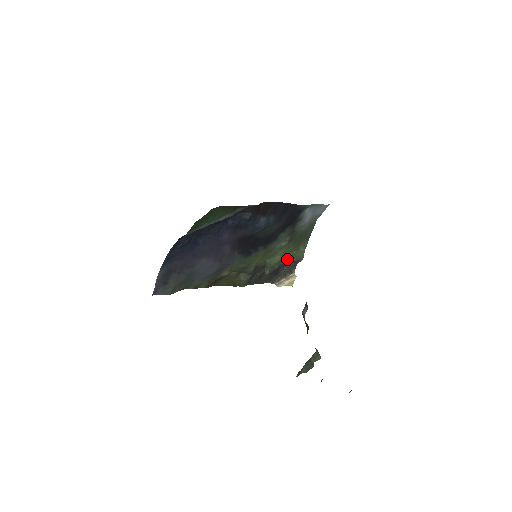
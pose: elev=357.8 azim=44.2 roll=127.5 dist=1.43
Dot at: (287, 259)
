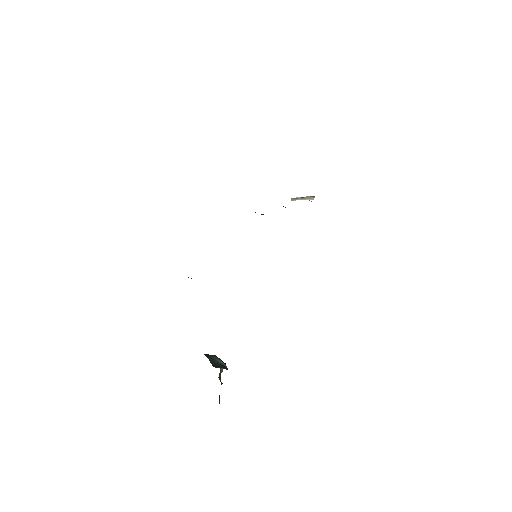
Dot at: occluded
